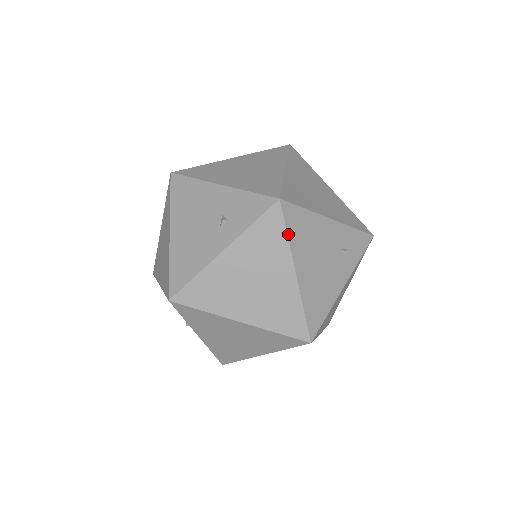
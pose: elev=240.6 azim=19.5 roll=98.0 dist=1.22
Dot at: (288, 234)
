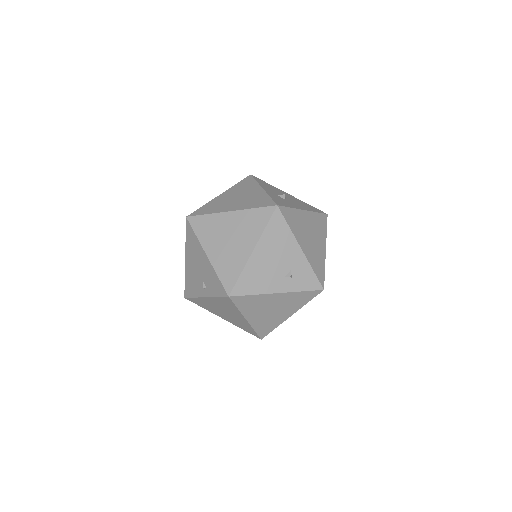
Dot at: occluded
